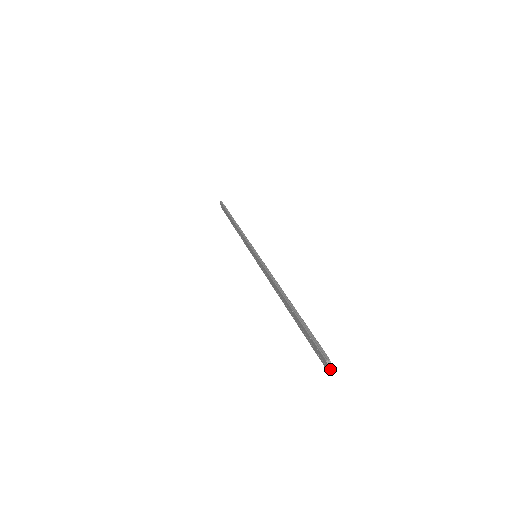
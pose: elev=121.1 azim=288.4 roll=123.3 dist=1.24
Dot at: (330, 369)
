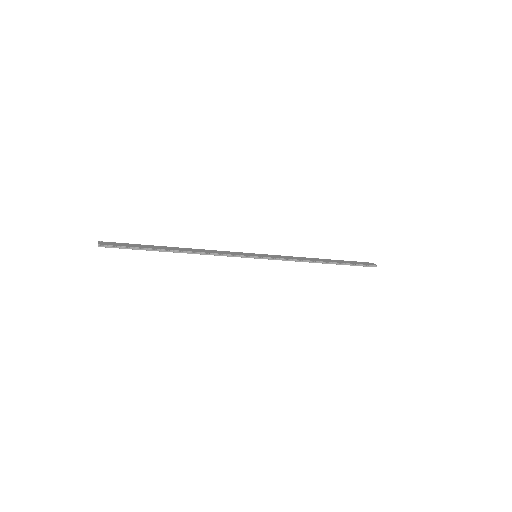
Dot at: (374, 264)
